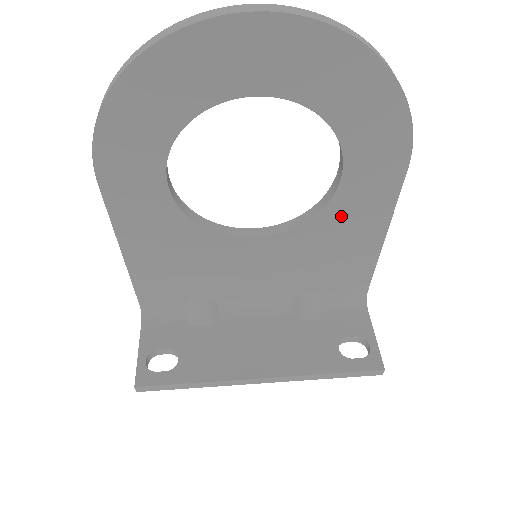
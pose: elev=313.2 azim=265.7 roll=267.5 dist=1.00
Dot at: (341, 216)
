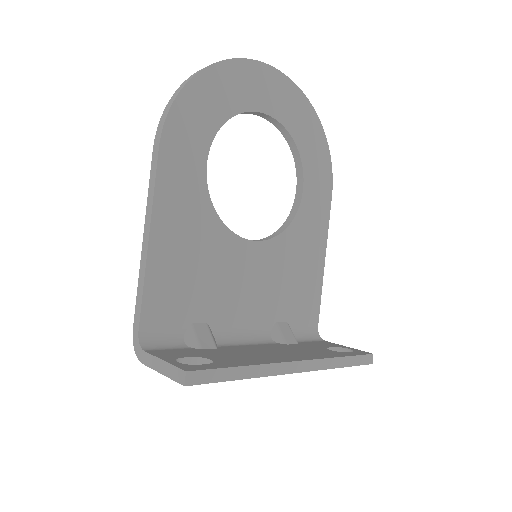
Dot at: (302, 230)
